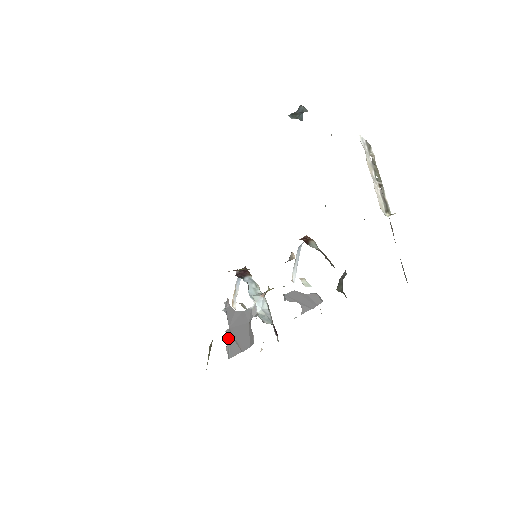
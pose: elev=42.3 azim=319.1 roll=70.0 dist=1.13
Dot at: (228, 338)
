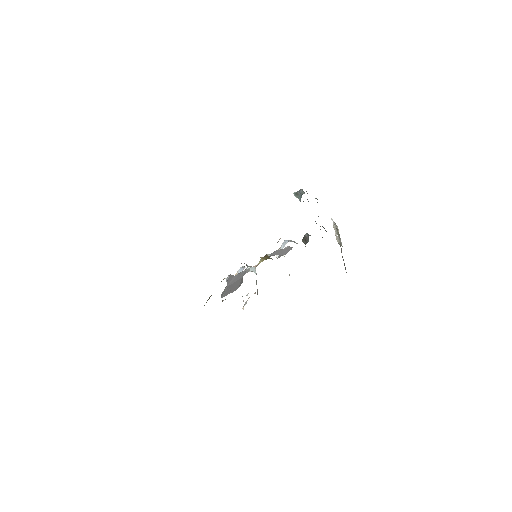
Dot at: (225, 289)
